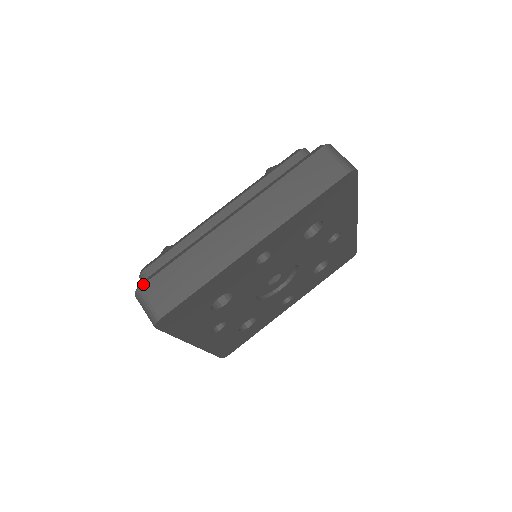
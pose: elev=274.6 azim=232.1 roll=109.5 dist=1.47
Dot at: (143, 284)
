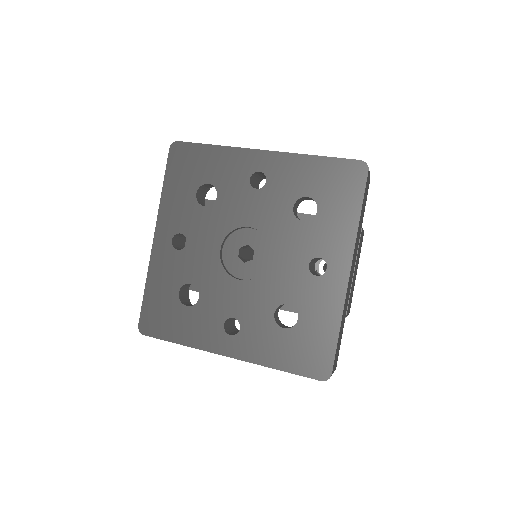
Dot at: occluded
